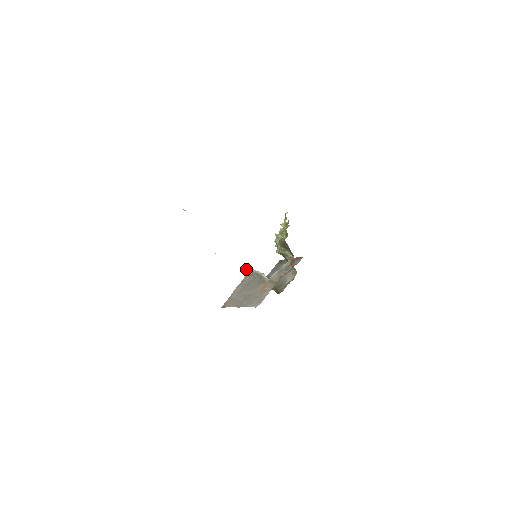
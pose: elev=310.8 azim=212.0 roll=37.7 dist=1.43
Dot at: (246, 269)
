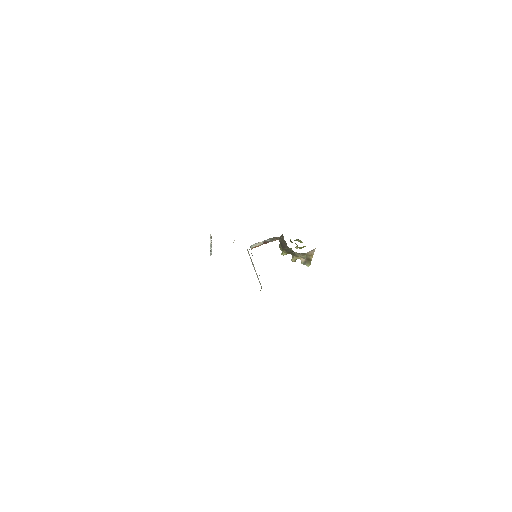
Dot at: (261, 288)
